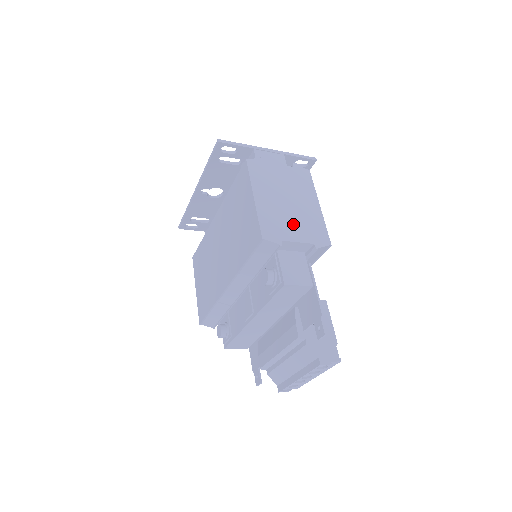
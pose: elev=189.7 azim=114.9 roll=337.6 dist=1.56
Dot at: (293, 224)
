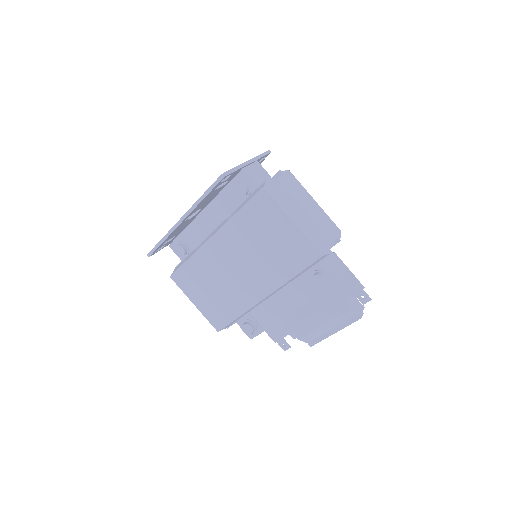
Dot at: (320, 230)
